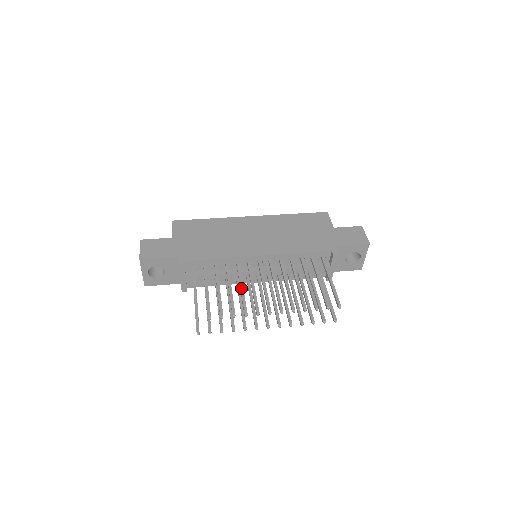
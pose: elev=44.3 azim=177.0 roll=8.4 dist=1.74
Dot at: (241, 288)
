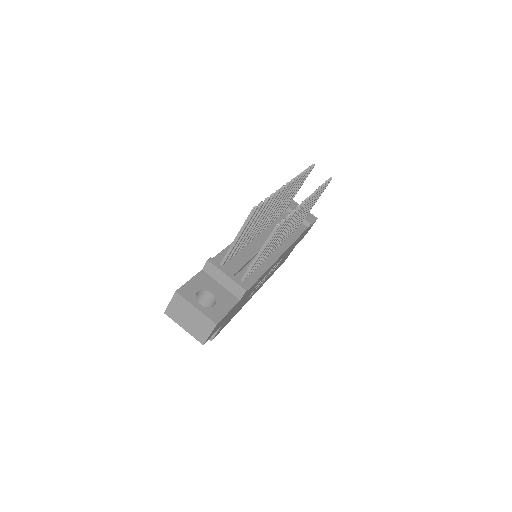
Dot at: occluded
